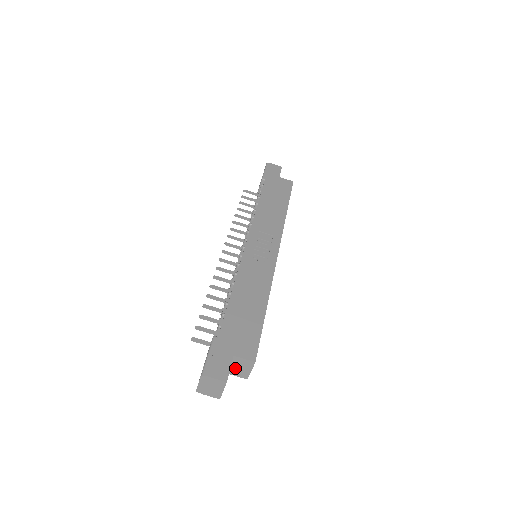
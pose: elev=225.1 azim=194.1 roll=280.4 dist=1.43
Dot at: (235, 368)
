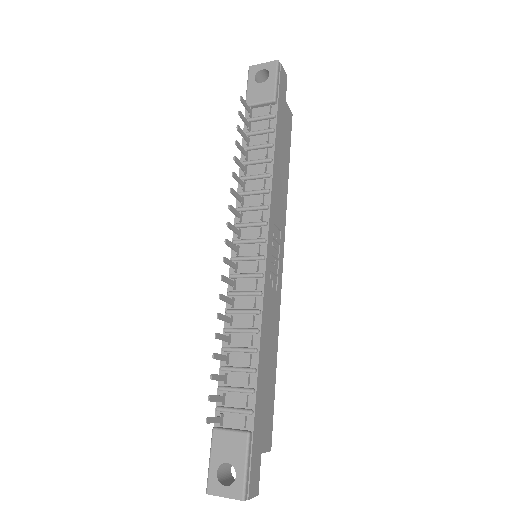
Dot at: occluded
